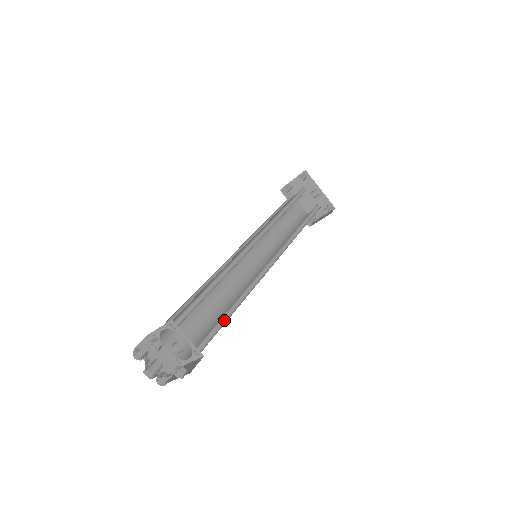
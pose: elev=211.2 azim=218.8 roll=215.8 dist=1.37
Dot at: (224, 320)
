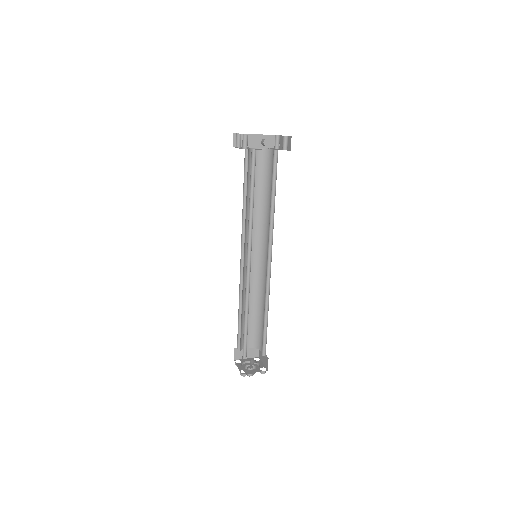
Dot at: (265, 326)
